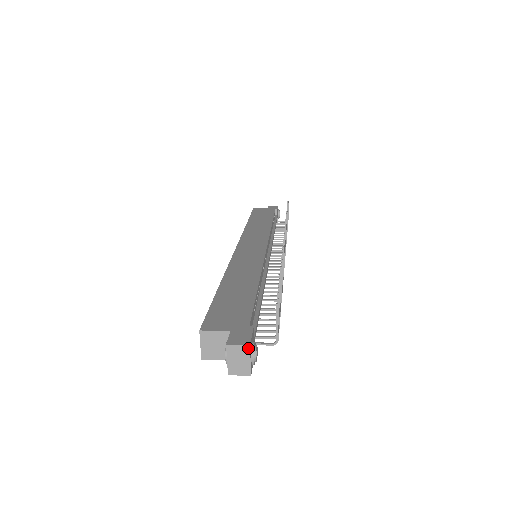
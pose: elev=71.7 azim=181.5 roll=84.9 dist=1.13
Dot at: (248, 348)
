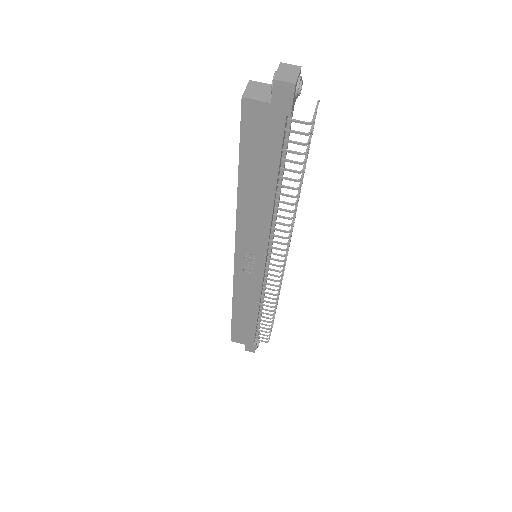
Dot at: (299, 68)
